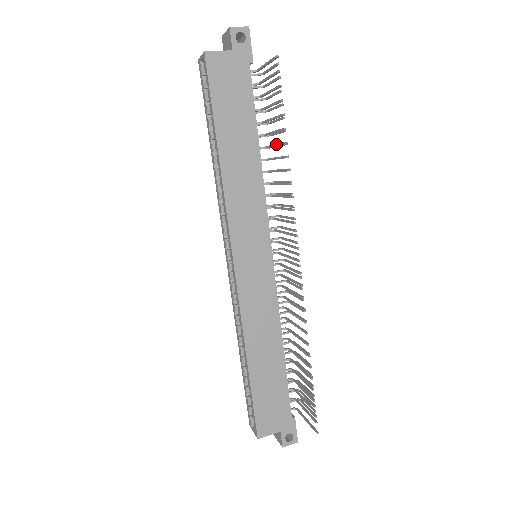
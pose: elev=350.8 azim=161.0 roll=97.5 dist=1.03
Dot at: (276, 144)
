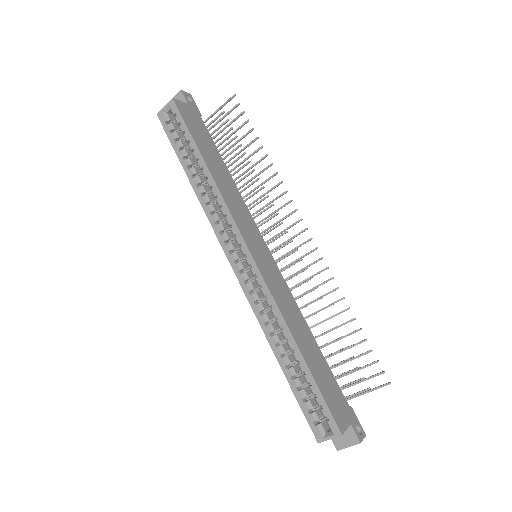
Dot at: (247, 157)
